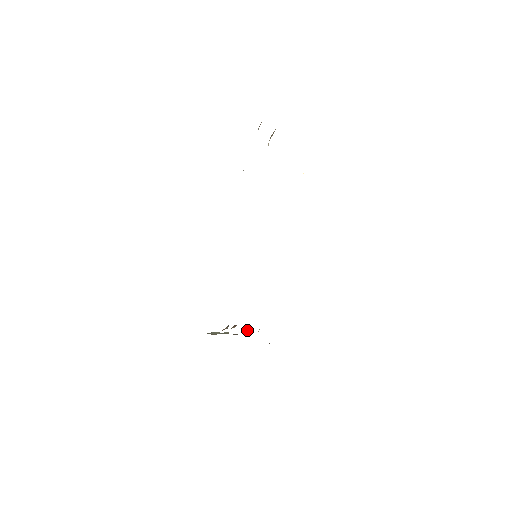
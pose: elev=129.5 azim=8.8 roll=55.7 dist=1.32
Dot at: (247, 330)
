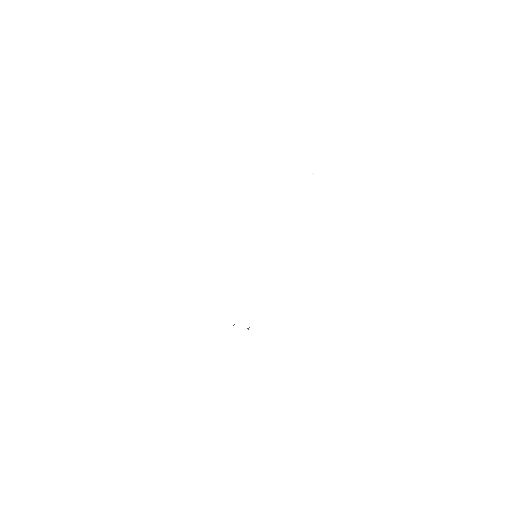
Dot at: (248, 329)
